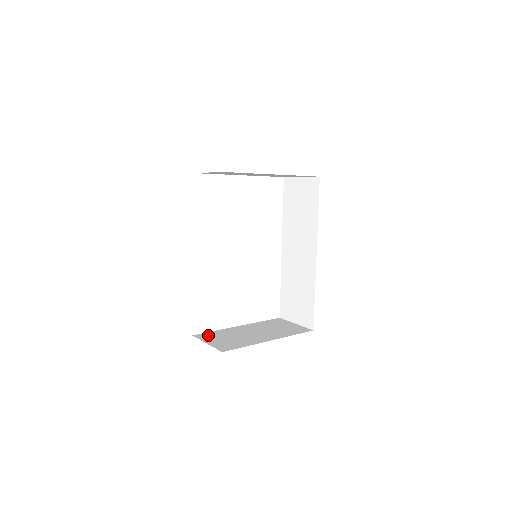
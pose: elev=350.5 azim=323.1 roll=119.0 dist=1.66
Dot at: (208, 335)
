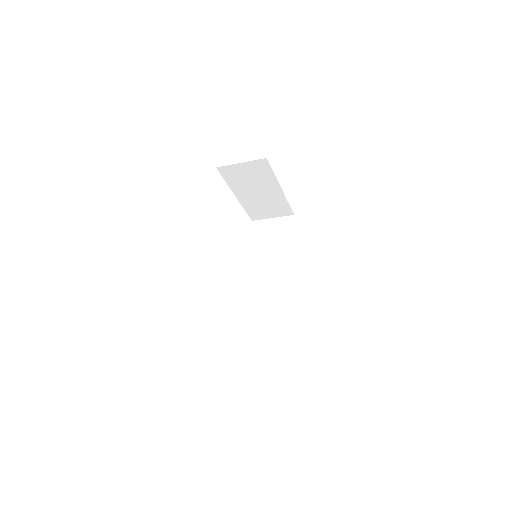
Dot at: occluded
